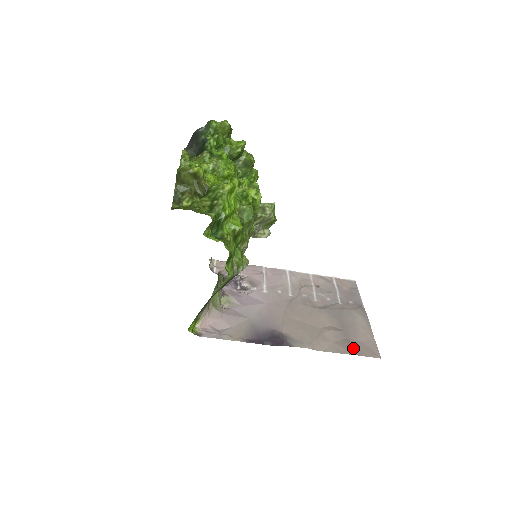
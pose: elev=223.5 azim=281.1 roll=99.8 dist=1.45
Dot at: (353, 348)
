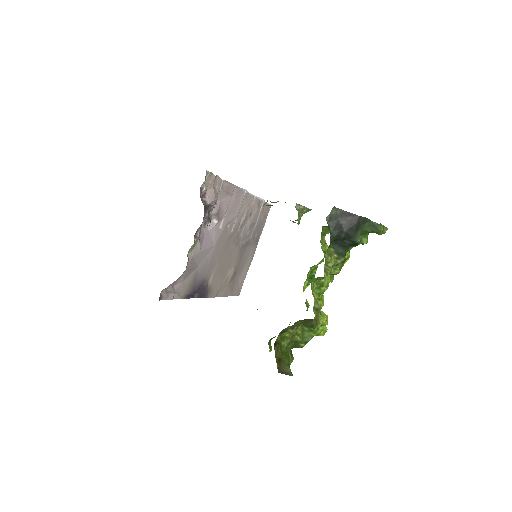
Dot at: (233, 289)
